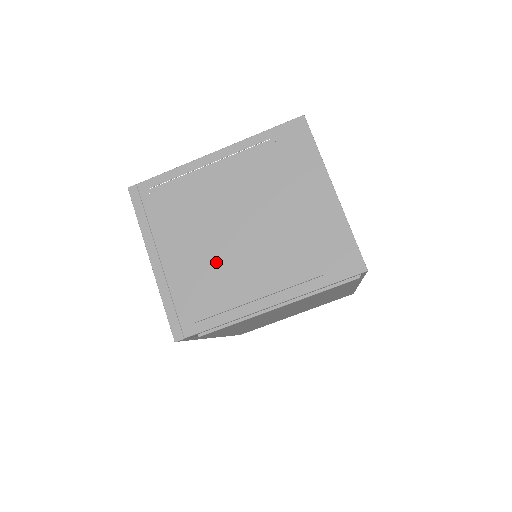
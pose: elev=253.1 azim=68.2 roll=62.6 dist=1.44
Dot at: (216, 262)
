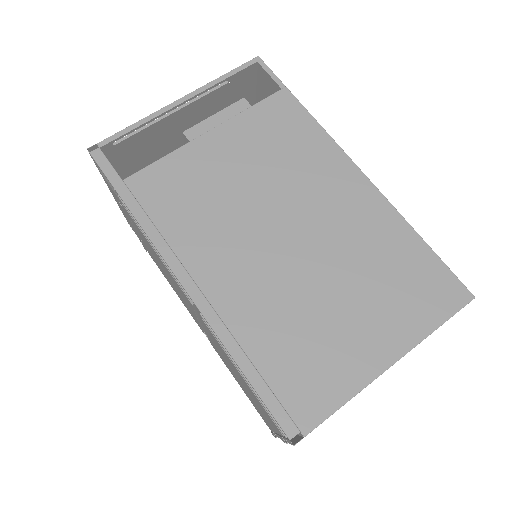
Dot at: (157, 151)
